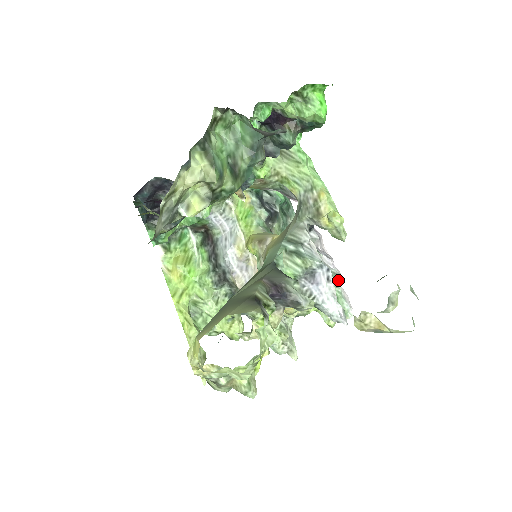
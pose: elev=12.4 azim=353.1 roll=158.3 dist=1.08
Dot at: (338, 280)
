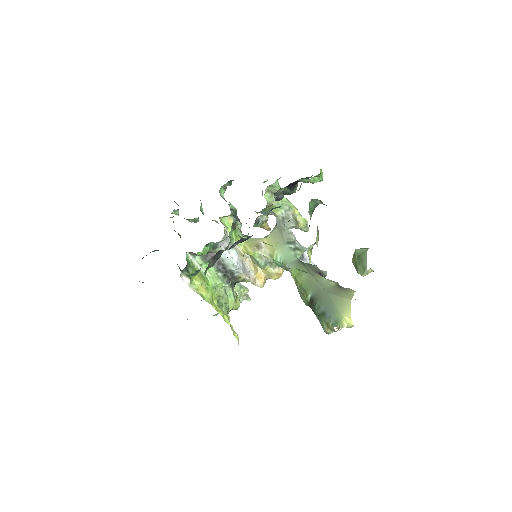
Dot at: occluded
